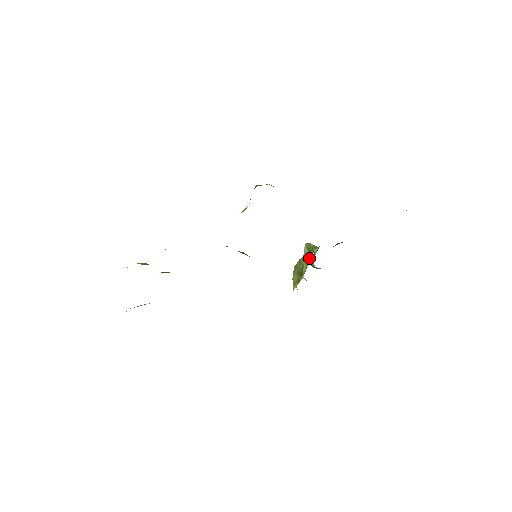
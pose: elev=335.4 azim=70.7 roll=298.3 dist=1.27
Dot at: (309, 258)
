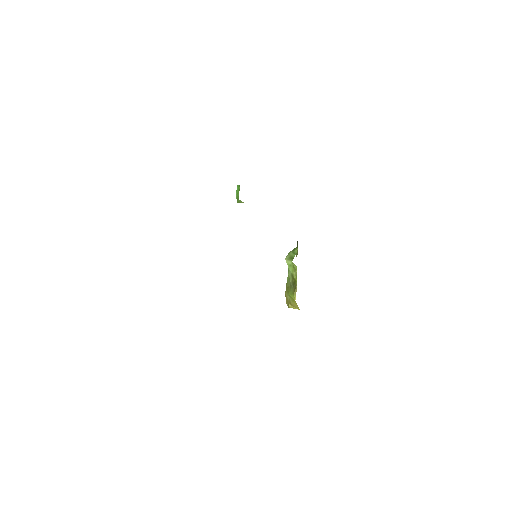
Dot at: (294, 265)
